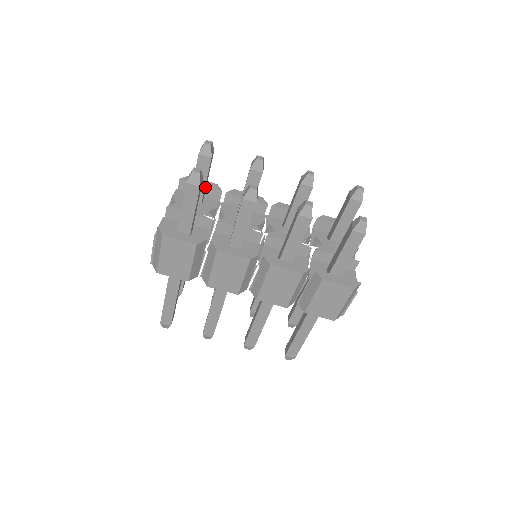
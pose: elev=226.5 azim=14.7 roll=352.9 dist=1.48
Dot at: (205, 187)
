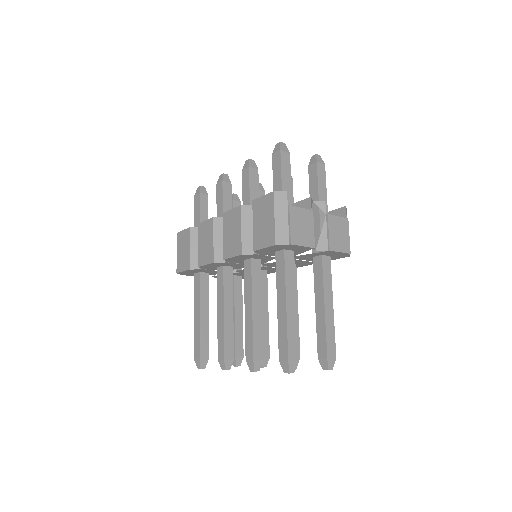
Dot at: occluded
